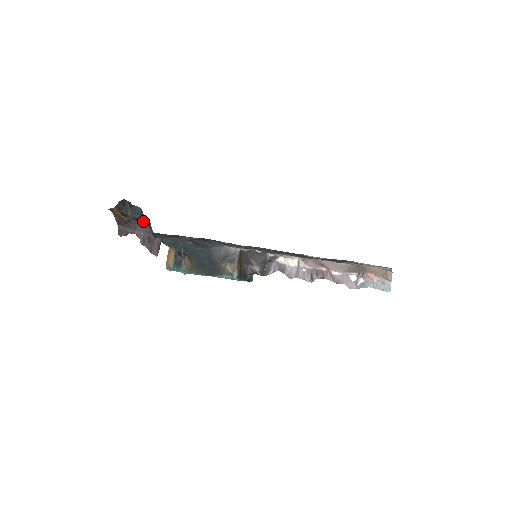
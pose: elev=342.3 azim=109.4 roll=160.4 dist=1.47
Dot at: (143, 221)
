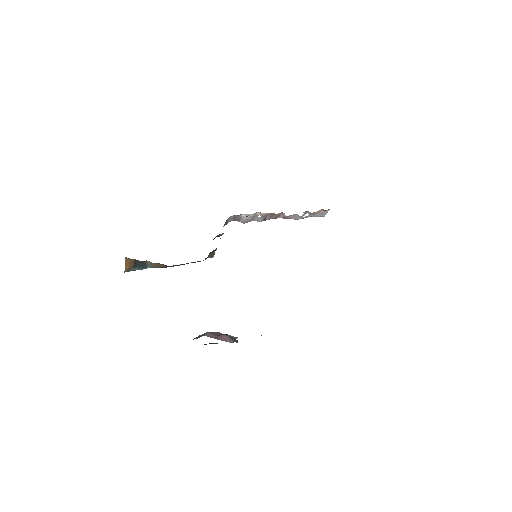
Dot at: occluded
